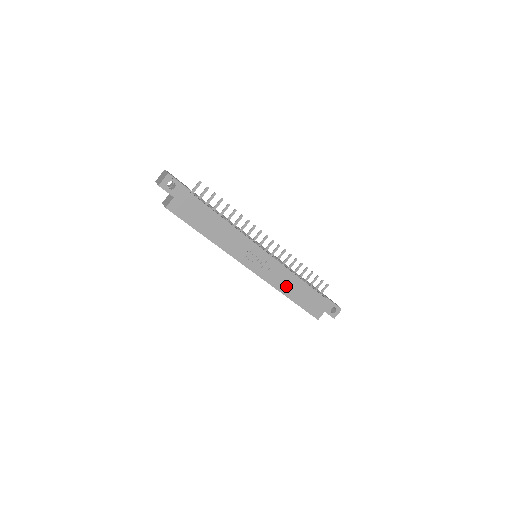
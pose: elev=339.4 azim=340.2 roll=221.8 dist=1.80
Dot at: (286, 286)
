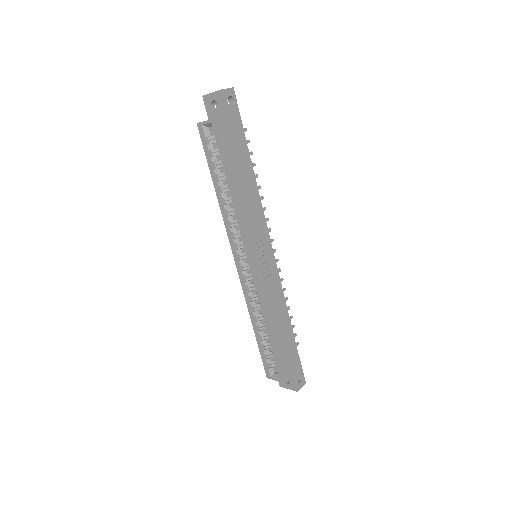
Dot at: (274, 312)
